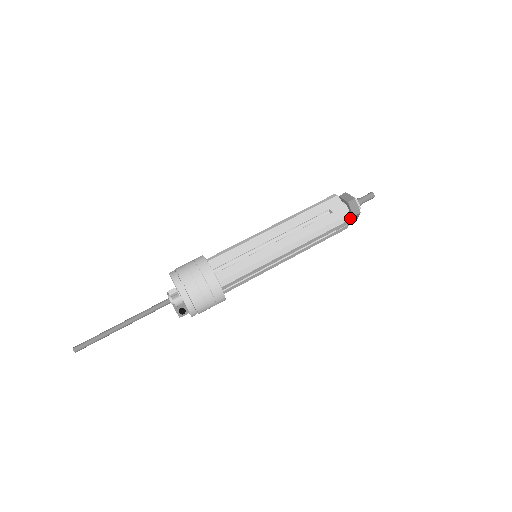
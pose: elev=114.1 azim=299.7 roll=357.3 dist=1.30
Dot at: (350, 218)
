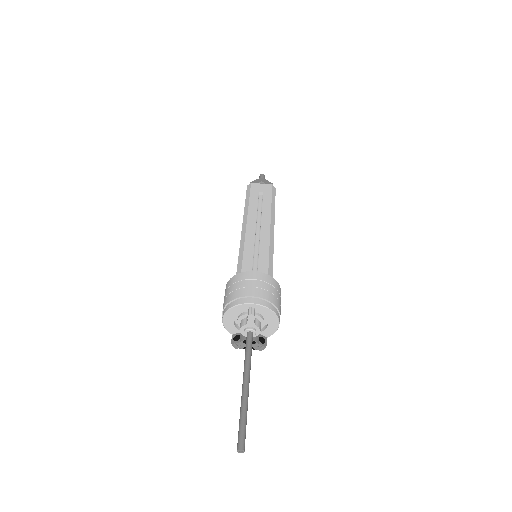
Dot at: (275, 188)
